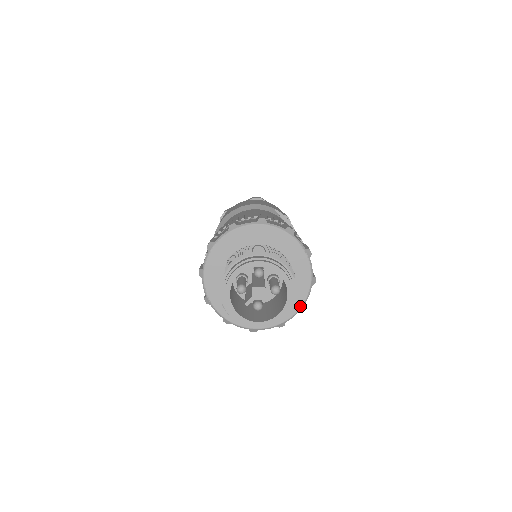
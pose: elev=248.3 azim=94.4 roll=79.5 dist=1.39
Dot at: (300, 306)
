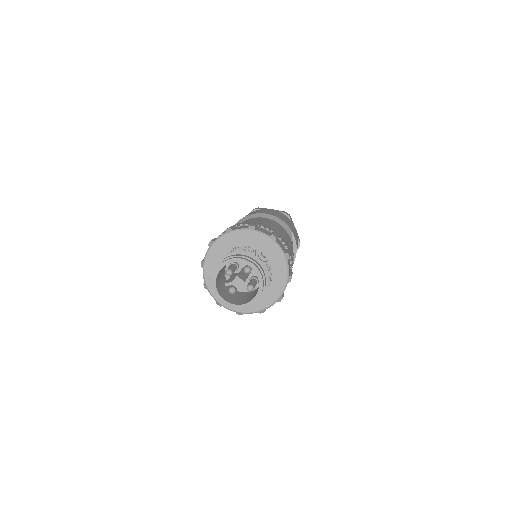
Dot at: (260, 309)
